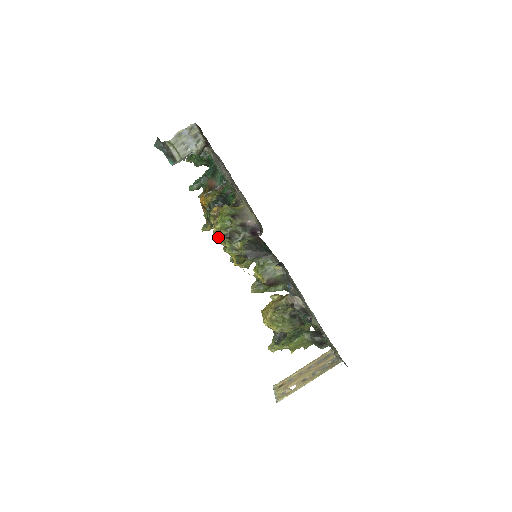
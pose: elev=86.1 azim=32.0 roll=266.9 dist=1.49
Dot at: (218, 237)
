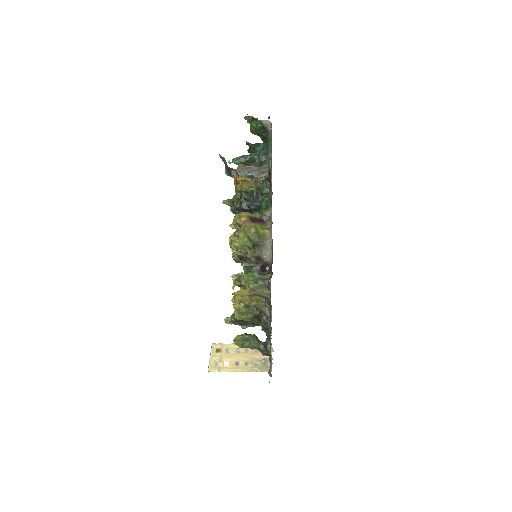
Dot at: (232, 251)
